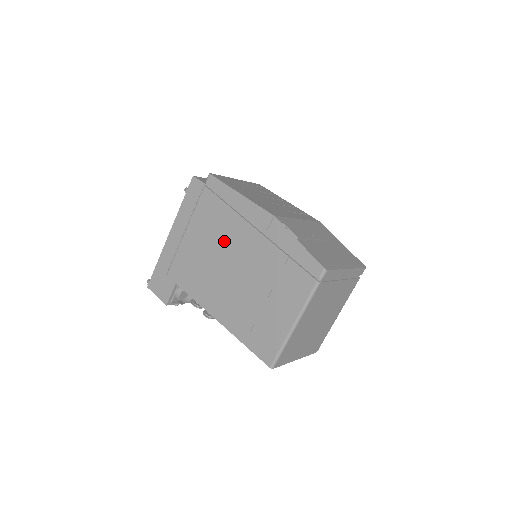
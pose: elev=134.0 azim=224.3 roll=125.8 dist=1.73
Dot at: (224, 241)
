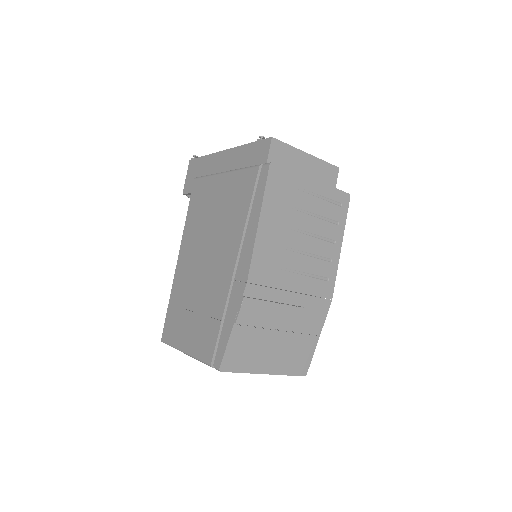
Dot at: (222, 230)
